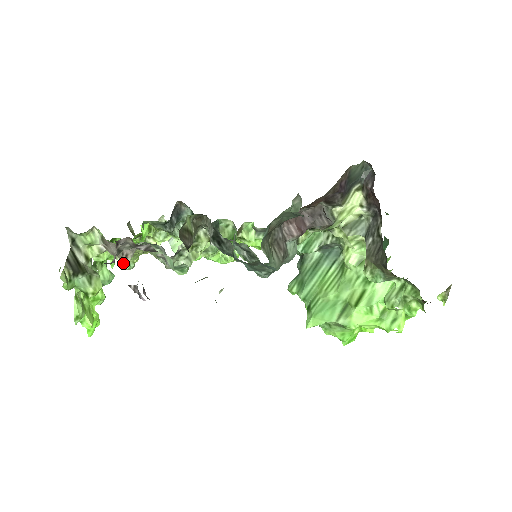
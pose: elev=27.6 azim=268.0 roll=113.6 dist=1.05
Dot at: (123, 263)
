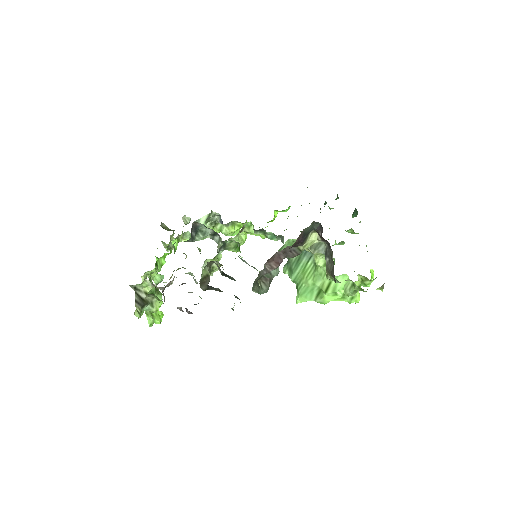
Dot at: occluded
